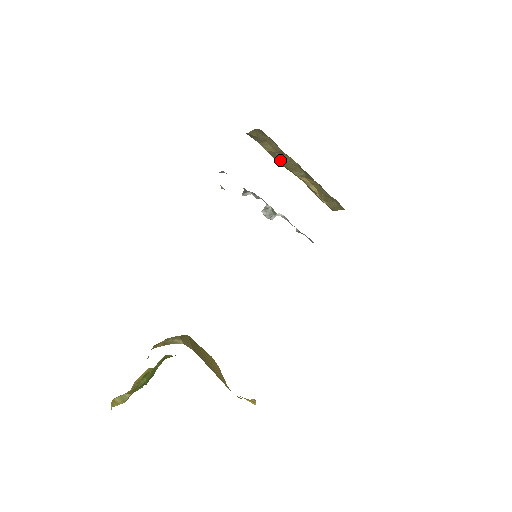
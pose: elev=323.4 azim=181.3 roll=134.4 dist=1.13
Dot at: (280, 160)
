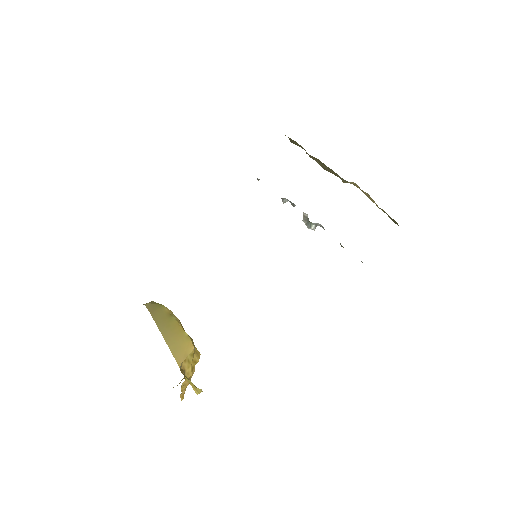
Dot at: (320, 165)
